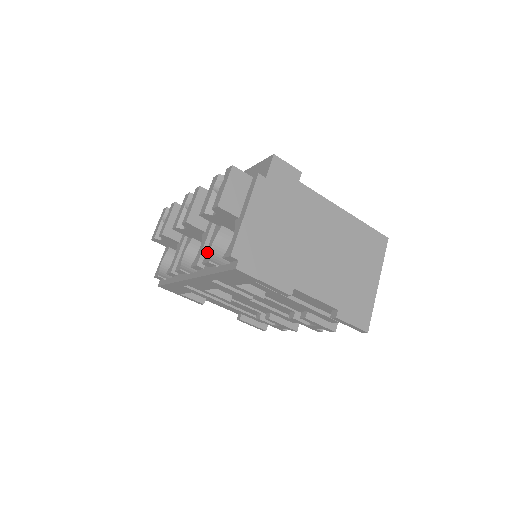
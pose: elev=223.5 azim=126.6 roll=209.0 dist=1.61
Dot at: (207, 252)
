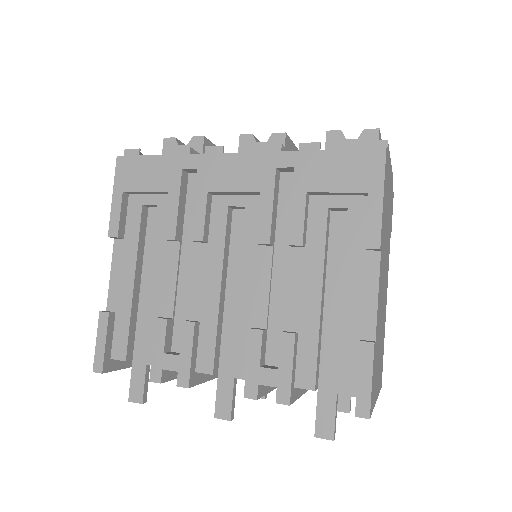
Dot at: occluded
